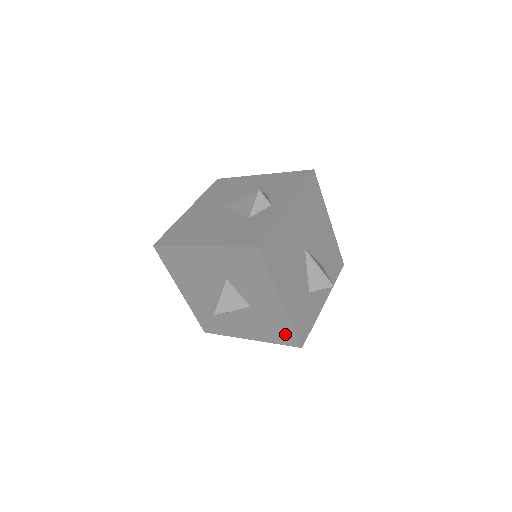
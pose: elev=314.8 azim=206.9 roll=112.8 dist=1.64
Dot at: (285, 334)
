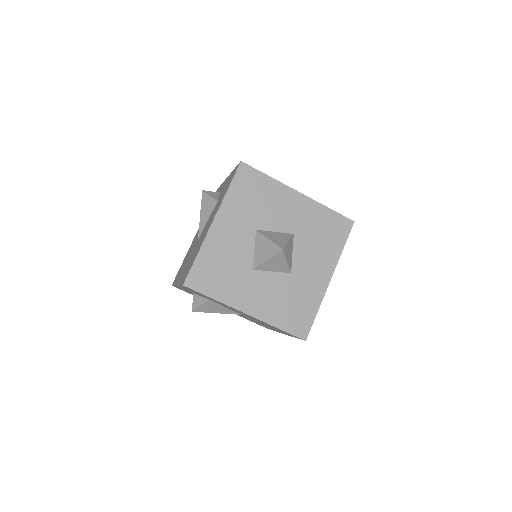
Dot at: (301, 318)
